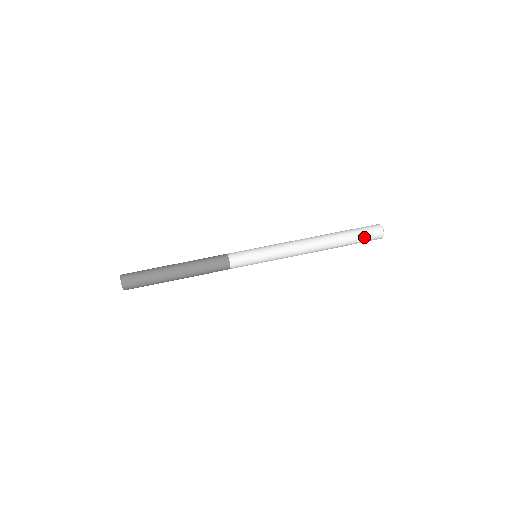
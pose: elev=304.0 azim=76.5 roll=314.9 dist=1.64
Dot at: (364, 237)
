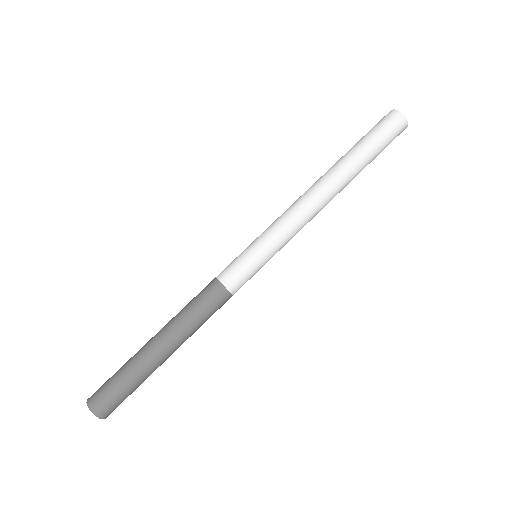
Dot at: (386, 145)
